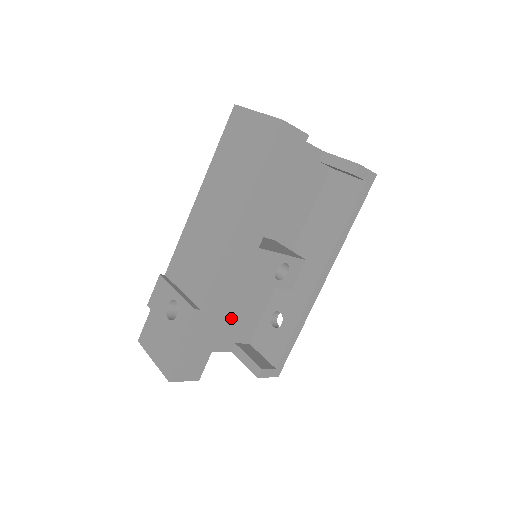
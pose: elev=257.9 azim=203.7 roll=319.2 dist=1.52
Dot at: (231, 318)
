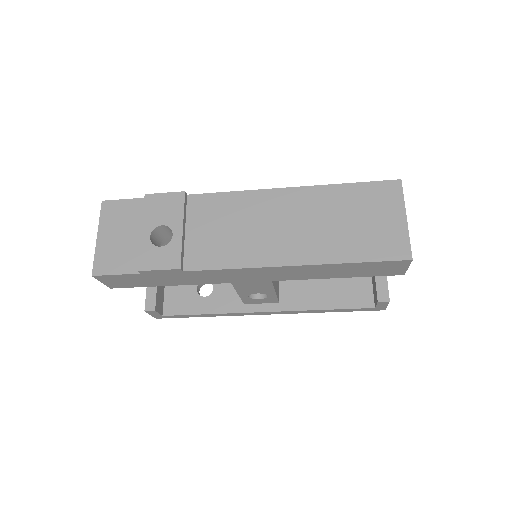
Dot at: occluded
